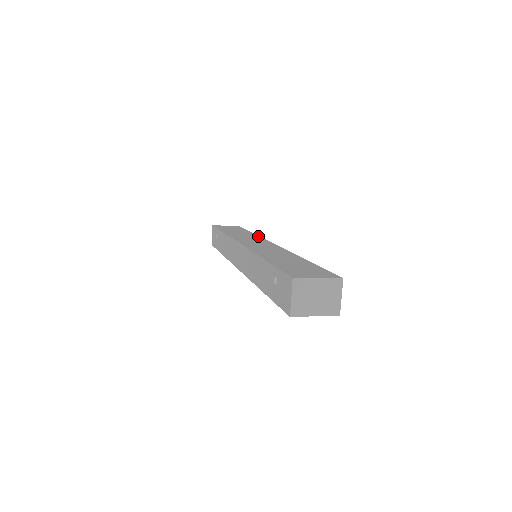
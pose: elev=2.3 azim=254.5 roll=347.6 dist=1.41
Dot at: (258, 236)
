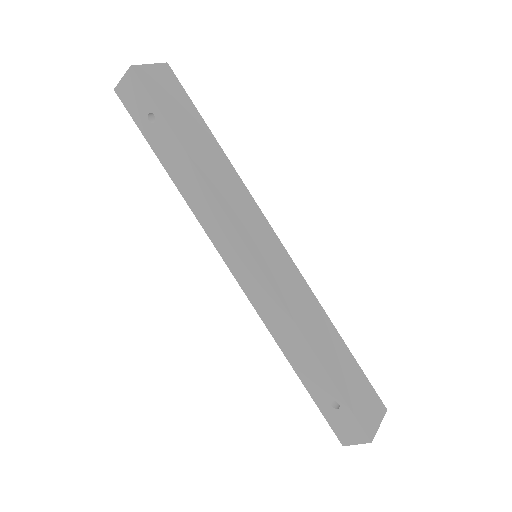
Dot at: (242, 183)
